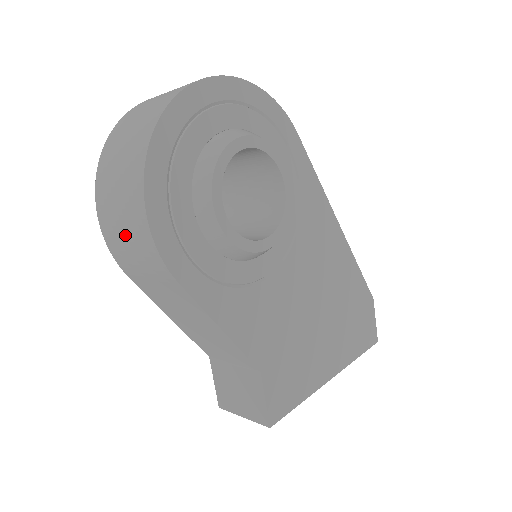
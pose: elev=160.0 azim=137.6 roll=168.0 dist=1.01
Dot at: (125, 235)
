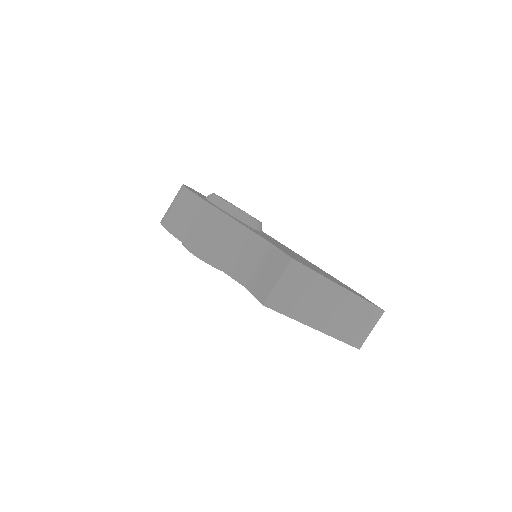
Dot at: (177, 210)
